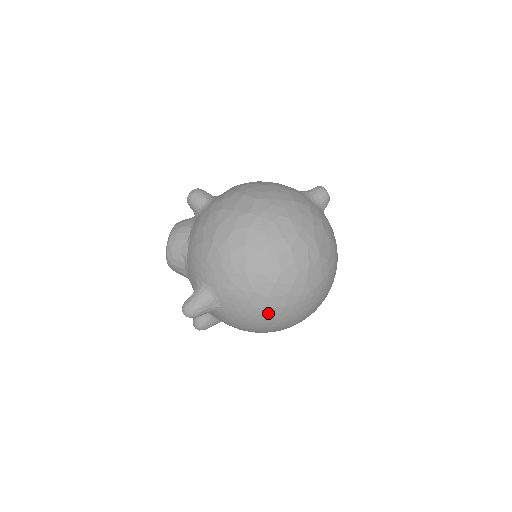
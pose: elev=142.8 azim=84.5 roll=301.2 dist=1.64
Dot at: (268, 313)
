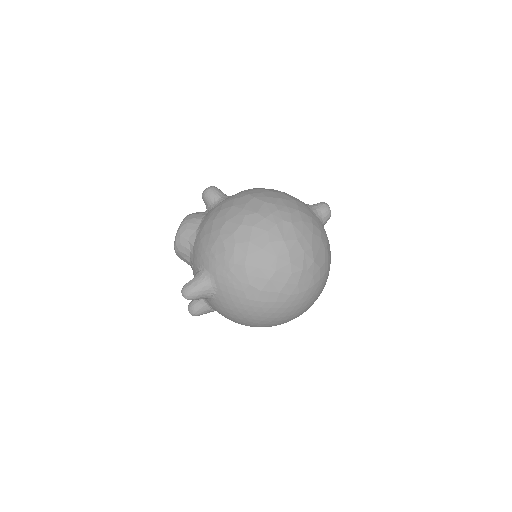
Dot at: (259, 306)
